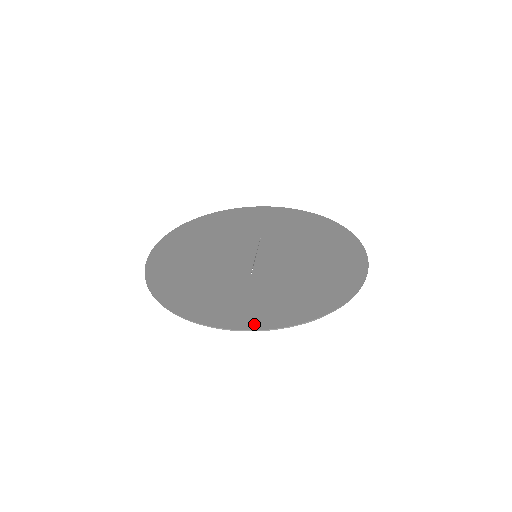
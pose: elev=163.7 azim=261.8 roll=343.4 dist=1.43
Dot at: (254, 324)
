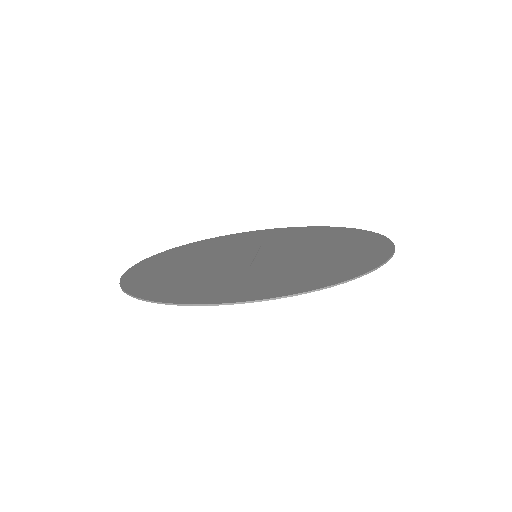
Dot at: (254, 296)
